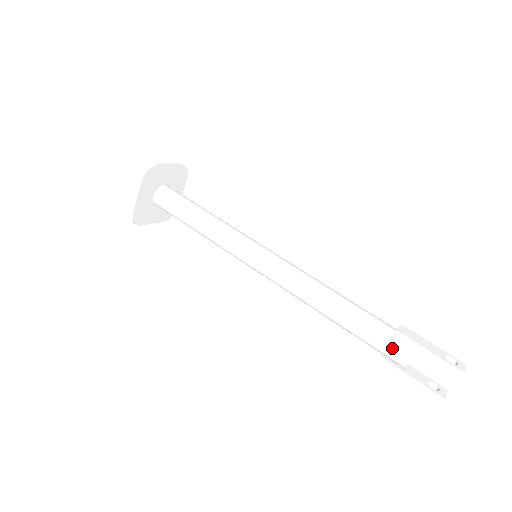
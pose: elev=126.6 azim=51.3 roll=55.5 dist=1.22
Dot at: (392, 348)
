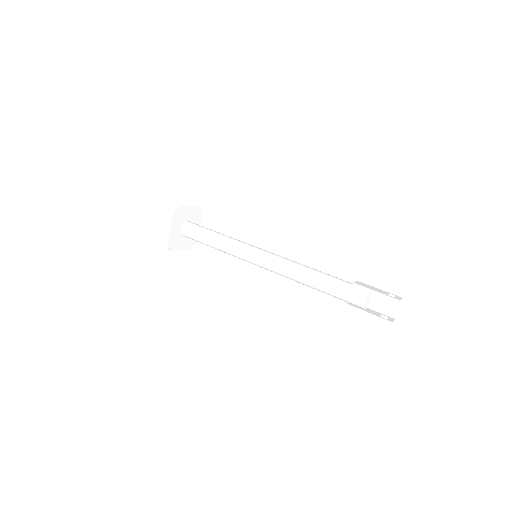
Dot at: (352, 295)
